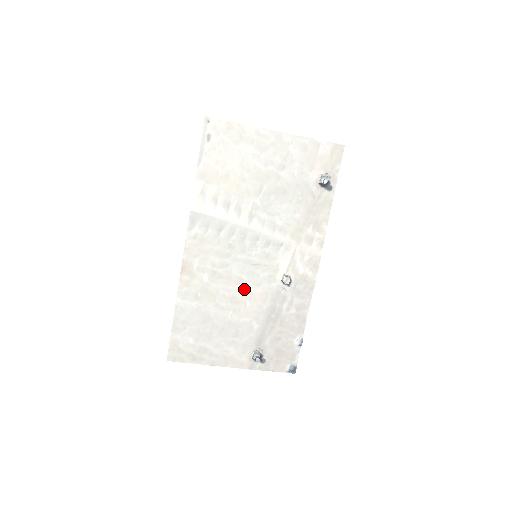
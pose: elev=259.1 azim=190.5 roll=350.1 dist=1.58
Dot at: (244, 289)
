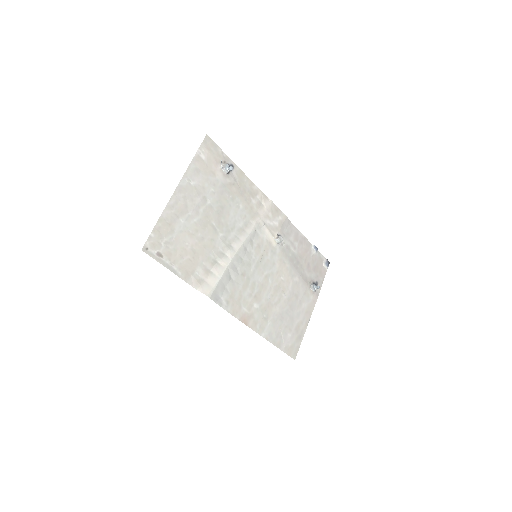
Dot at: (273, 277)
